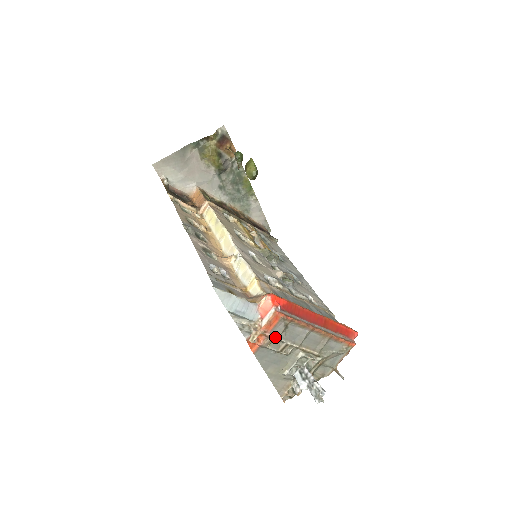
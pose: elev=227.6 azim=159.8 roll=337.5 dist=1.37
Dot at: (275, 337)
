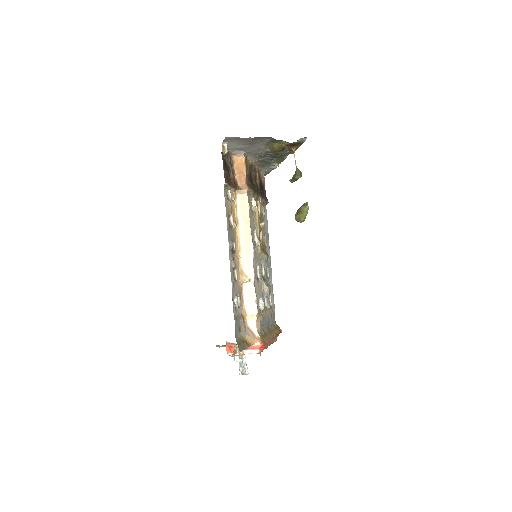
Dot at: occluded
